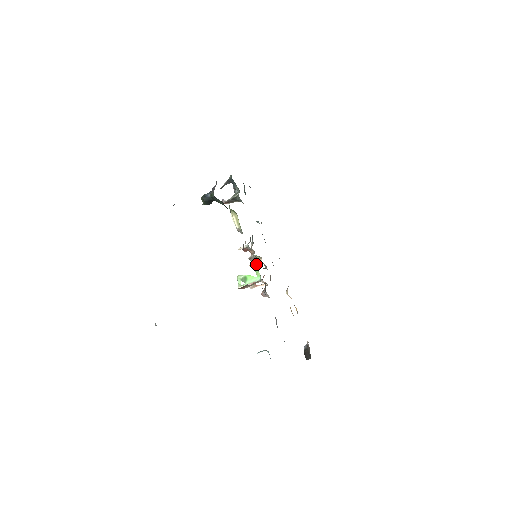
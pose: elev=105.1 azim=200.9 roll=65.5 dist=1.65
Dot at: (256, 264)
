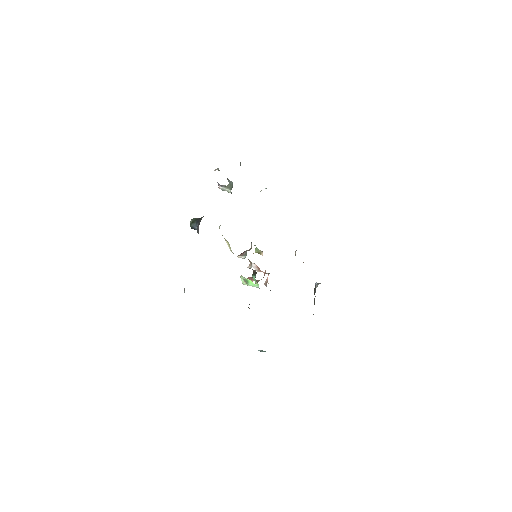
Dot at: (255, 271)
